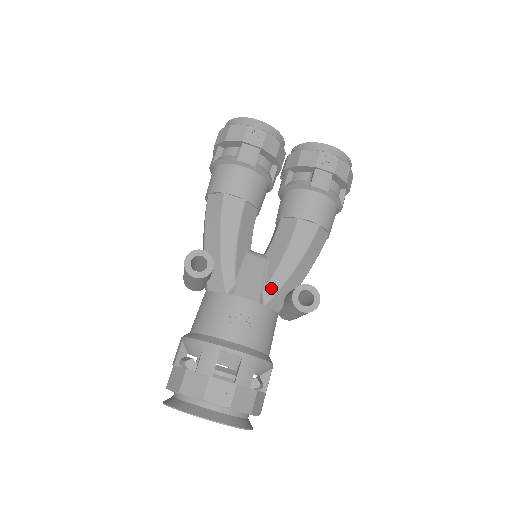
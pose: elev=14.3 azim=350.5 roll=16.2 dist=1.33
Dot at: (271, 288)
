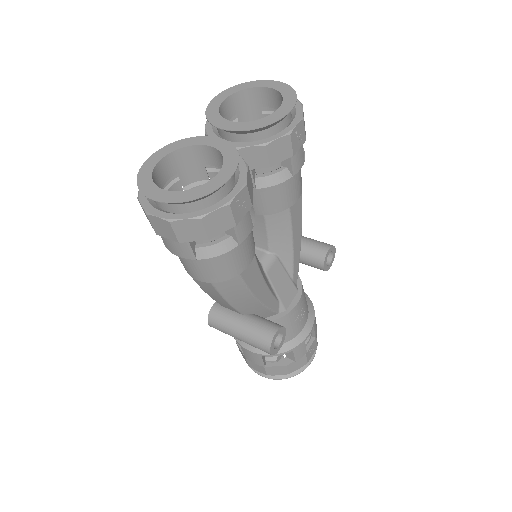
Dot at: (296, 272)
